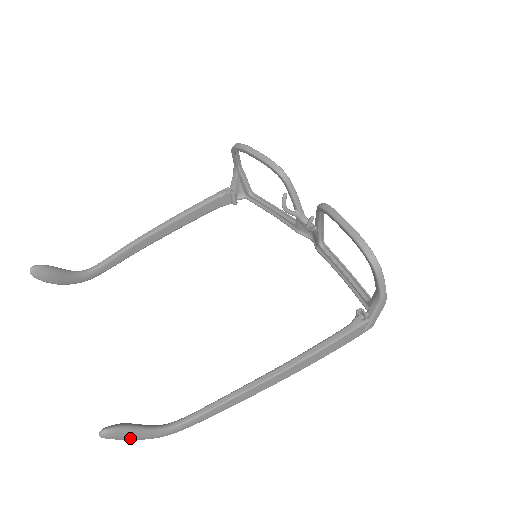
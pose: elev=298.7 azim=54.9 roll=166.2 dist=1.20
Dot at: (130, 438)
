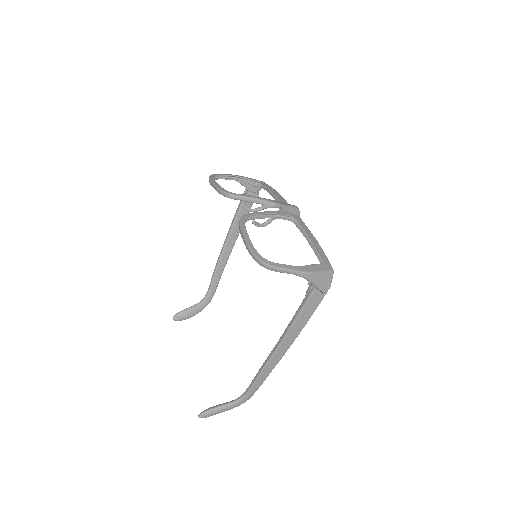
Dot at: occluded
